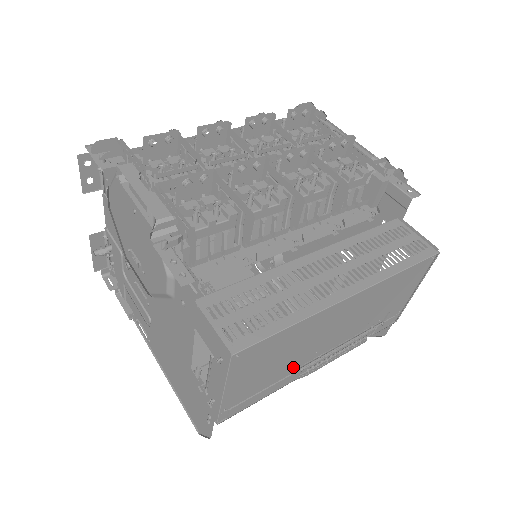
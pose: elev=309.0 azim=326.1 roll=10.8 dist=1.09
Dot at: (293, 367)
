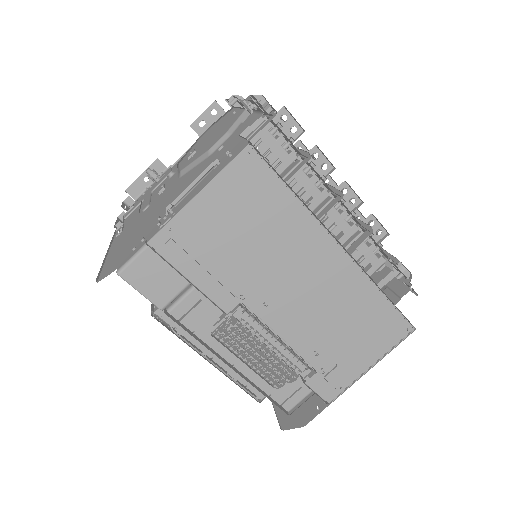
Dot at: (241, 283)
